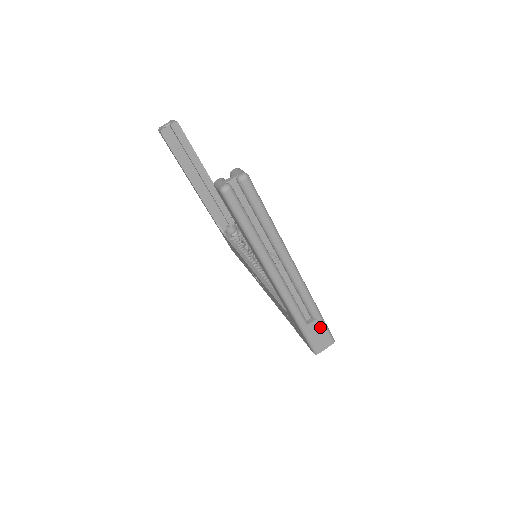
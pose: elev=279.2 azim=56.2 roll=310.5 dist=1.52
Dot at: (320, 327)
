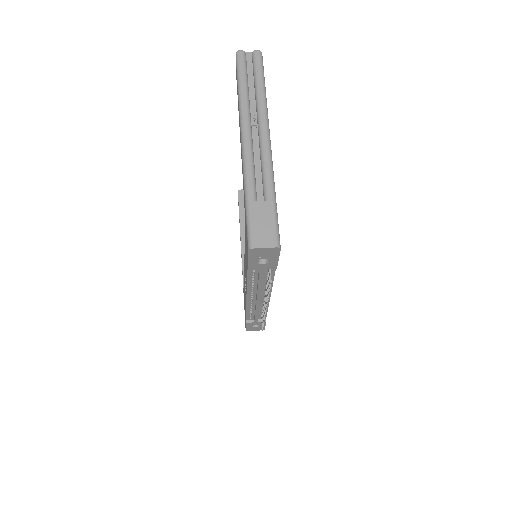
Dot at: (269, 214)
